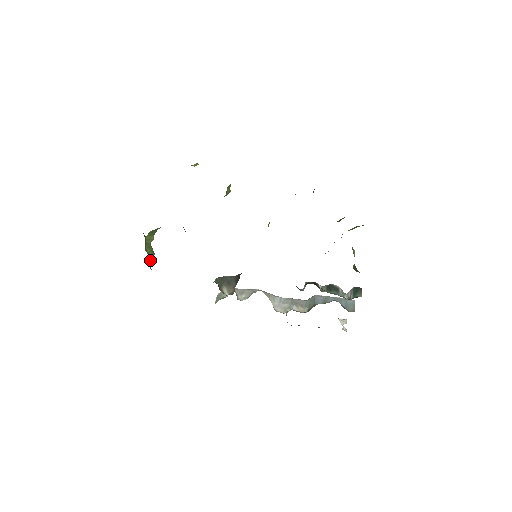
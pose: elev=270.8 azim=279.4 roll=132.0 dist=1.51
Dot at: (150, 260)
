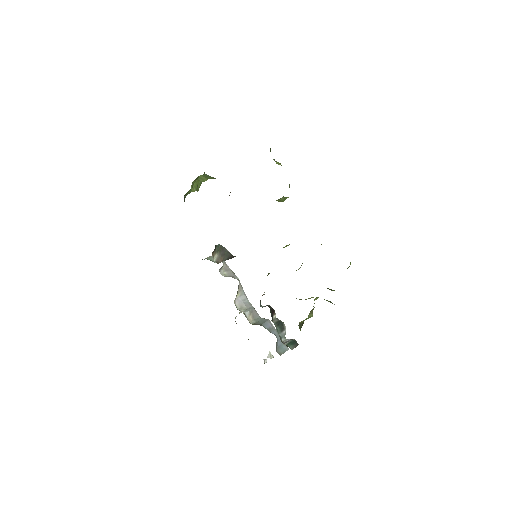
Dot at: occluded
